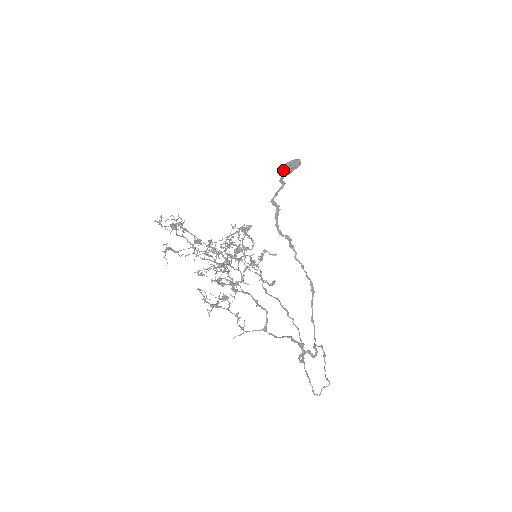
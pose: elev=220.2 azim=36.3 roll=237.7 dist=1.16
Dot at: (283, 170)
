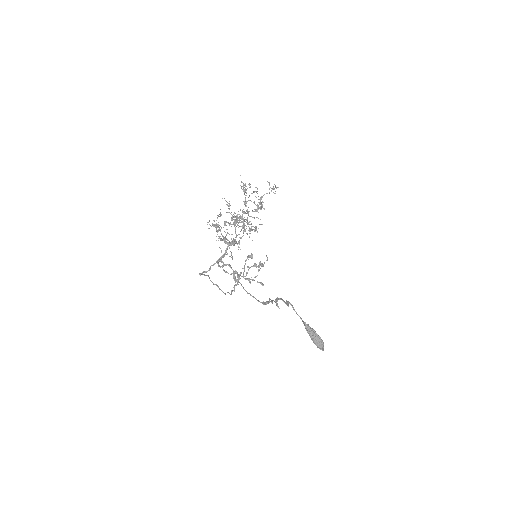
Dot at: (308, 326)
